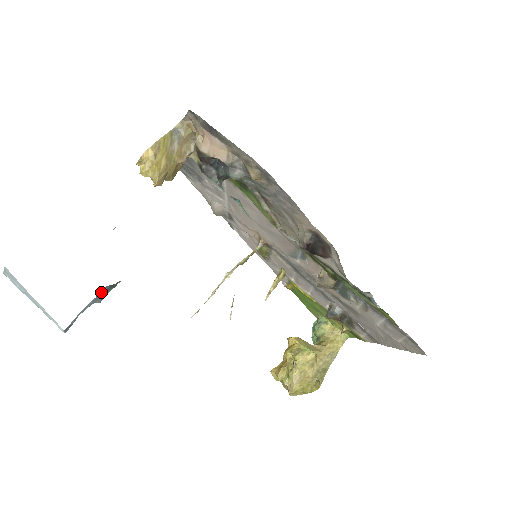
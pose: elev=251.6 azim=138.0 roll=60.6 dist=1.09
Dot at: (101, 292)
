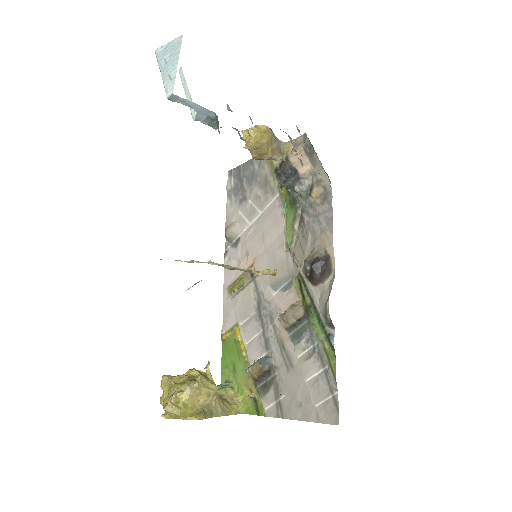
Dot at: (209, 111)
